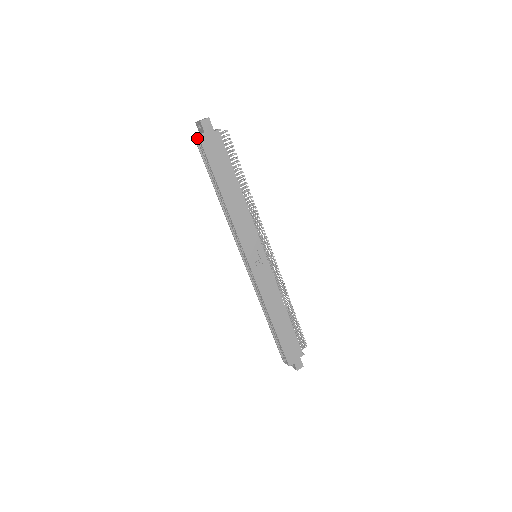
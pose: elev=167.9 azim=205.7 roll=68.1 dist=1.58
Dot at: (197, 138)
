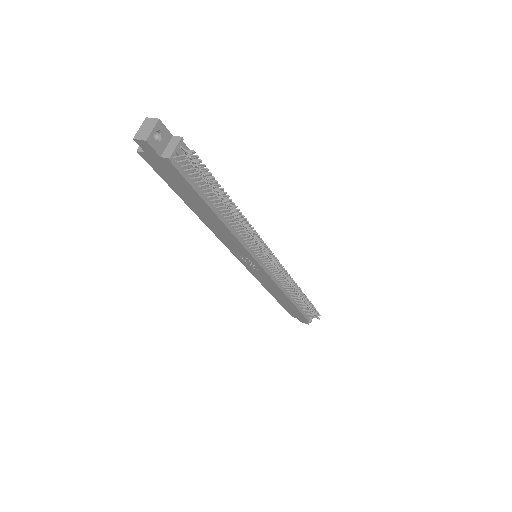
Dot at: occluded
